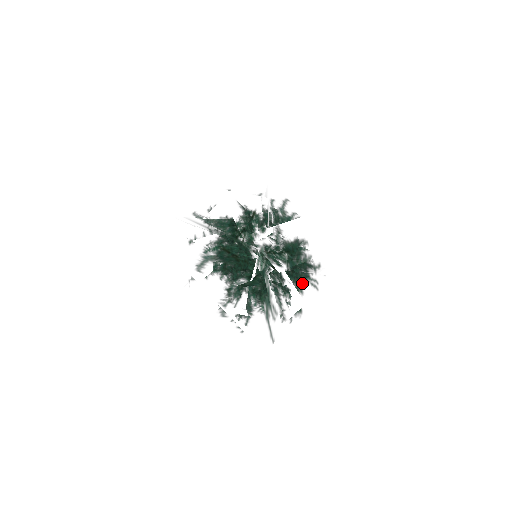
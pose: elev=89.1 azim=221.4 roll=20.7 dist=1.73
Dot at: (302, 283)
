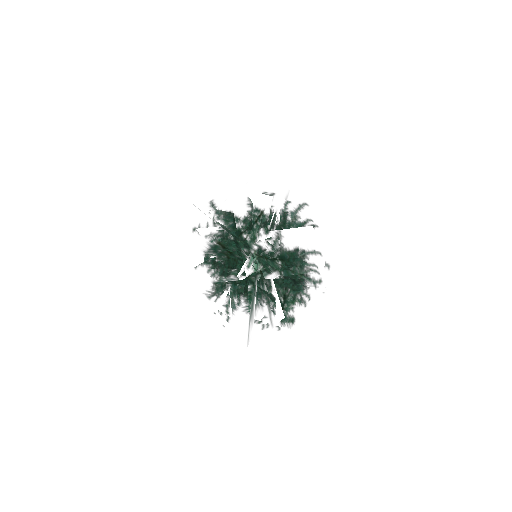
Dot at: (290, 295)
